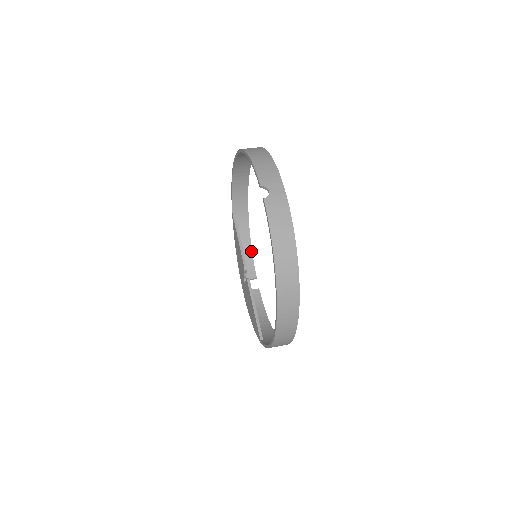
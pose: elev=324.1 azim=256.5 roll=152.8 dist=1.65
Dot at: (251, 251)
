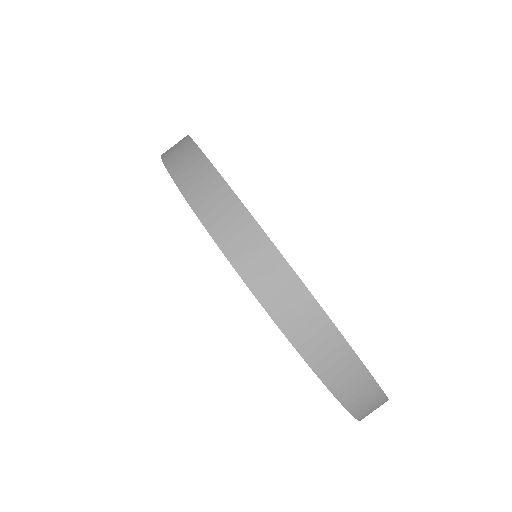
Dot at: occluded
